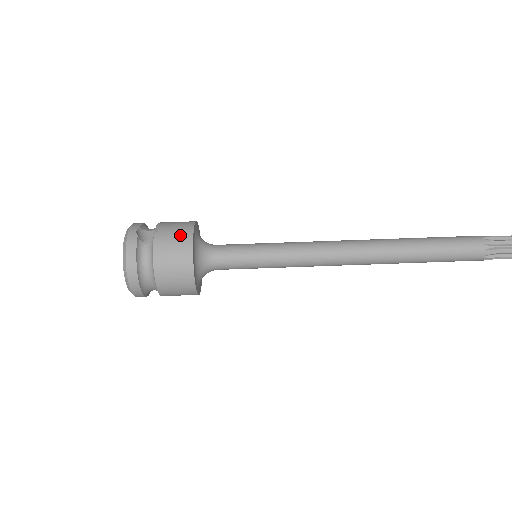
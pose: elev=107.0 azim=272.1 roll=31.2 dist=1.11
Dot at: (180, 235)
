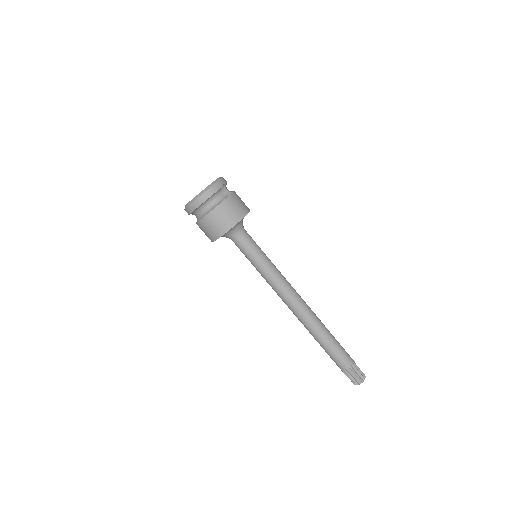
Dot at: (240, 209)
